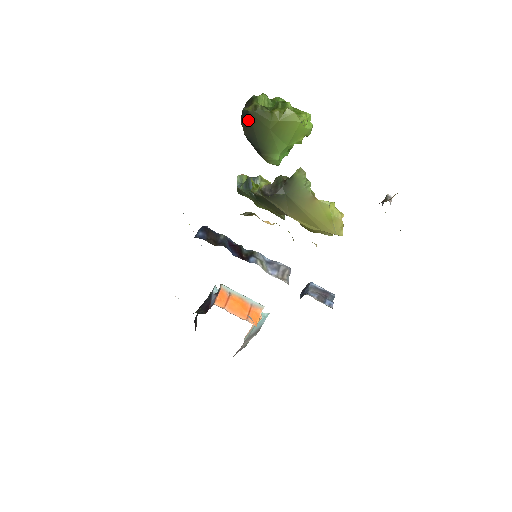
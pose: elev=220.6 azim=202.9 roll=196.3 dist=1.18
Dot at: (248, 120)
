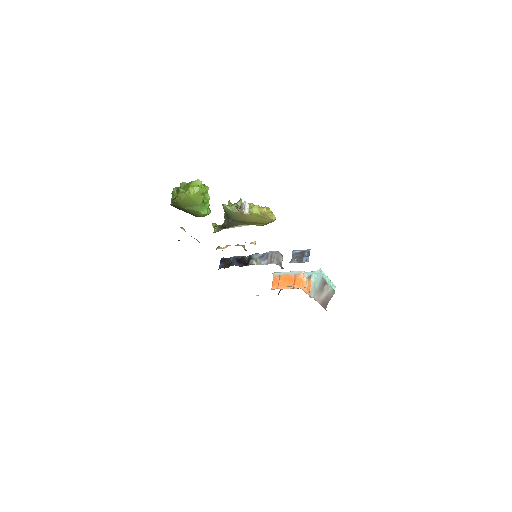
Dot at: occluded
